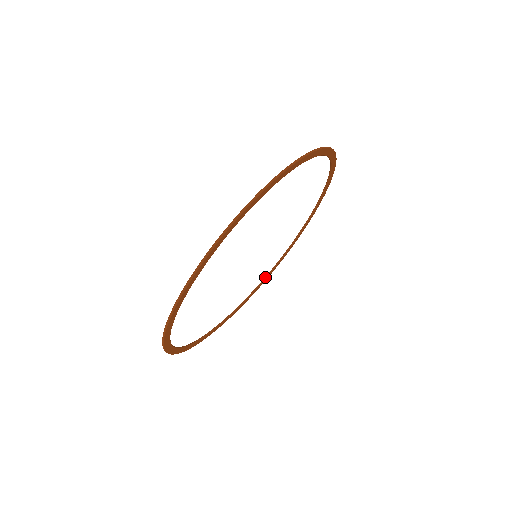
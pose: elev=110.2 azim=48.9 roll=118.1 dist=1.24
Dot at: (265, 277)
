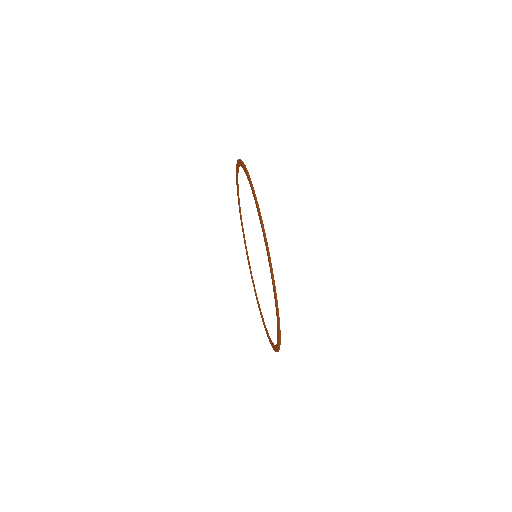
Dot at: (245, 246)
